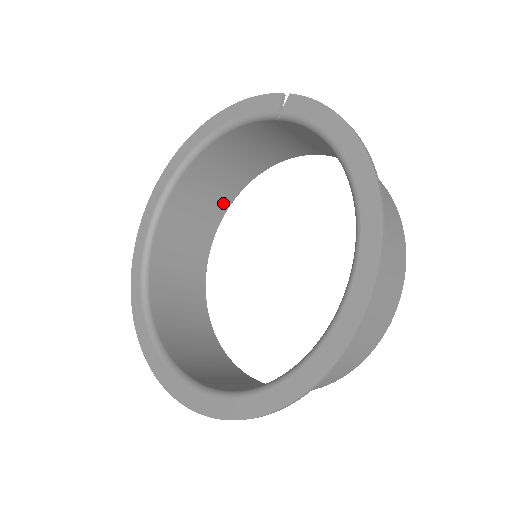
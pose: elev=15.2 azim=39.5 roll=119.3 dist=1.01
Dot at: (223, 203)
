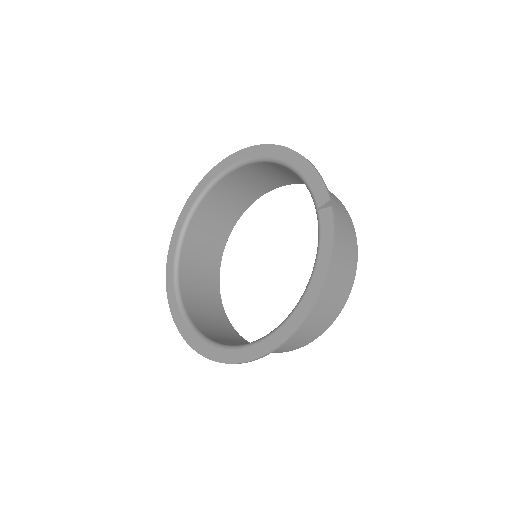
Dot at: (284, 182)
